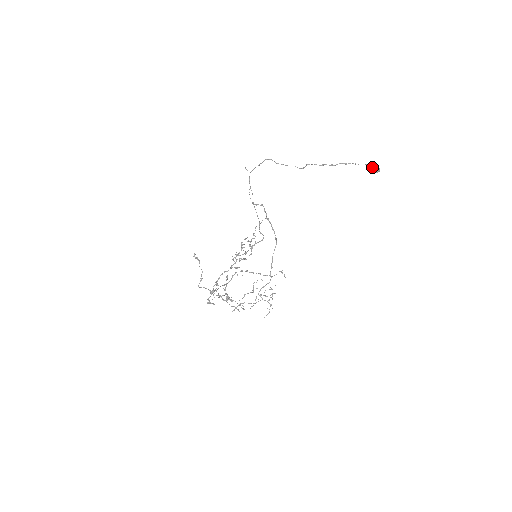
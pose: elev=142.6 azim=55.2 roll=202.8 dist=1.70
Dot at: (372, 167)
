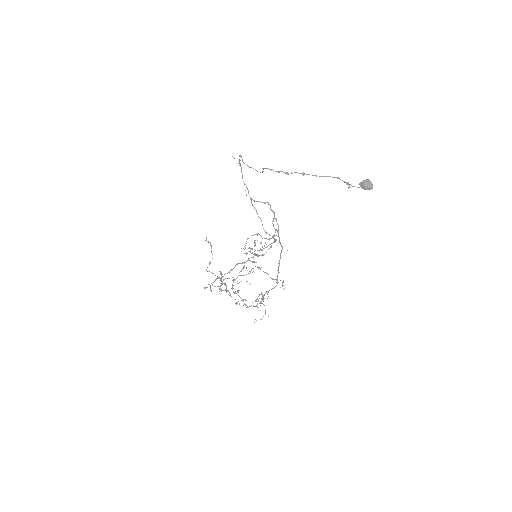
Dot at: occluded
